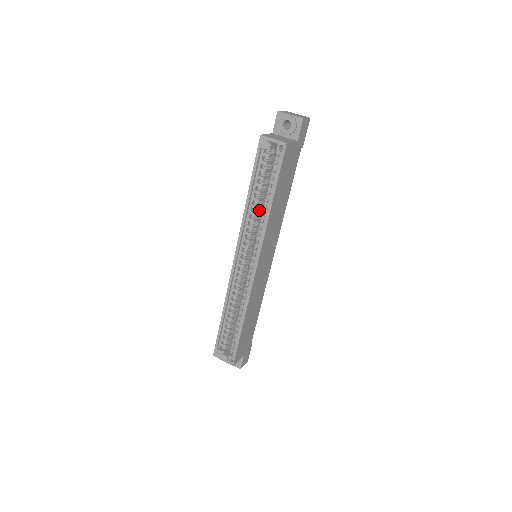
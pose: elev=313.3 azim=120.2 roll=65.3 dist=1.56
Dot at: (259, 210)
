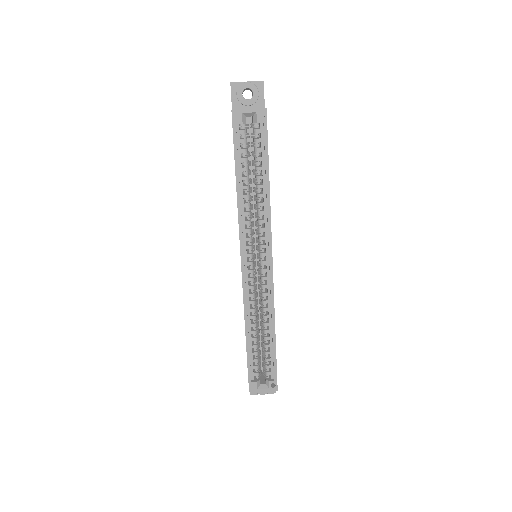
Dot at: (251, 199)
